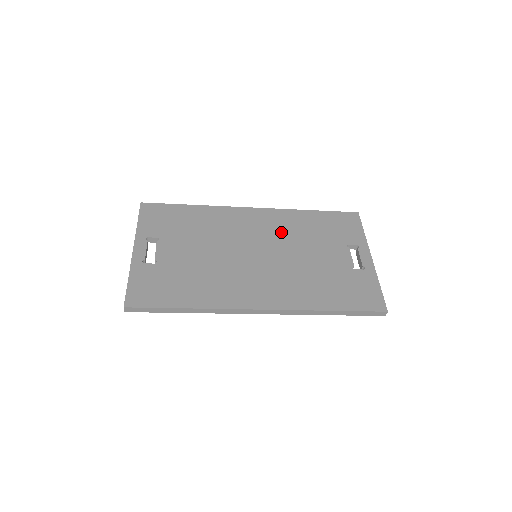
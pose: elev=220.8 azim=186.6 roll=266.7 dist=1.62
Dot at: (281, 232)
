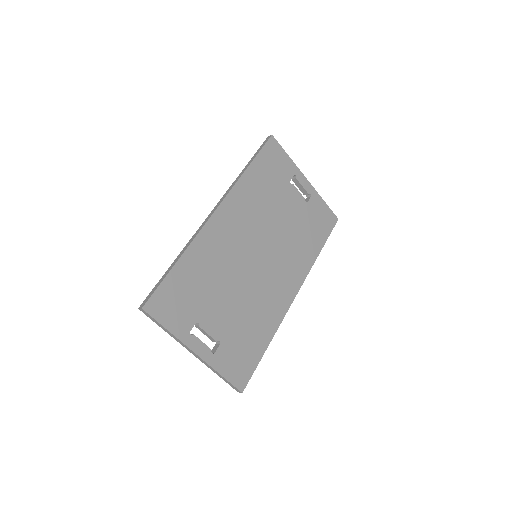
Dot at: (253, 216)
